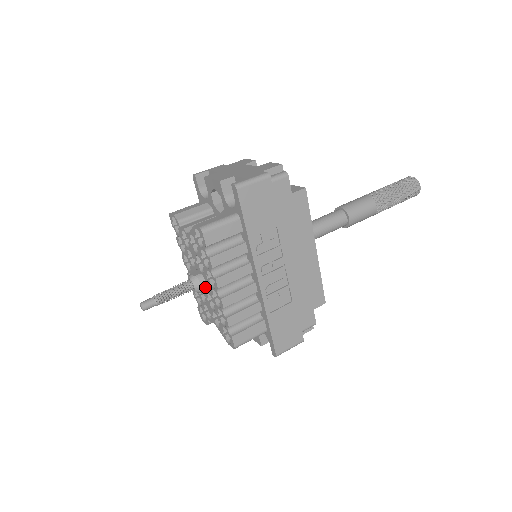
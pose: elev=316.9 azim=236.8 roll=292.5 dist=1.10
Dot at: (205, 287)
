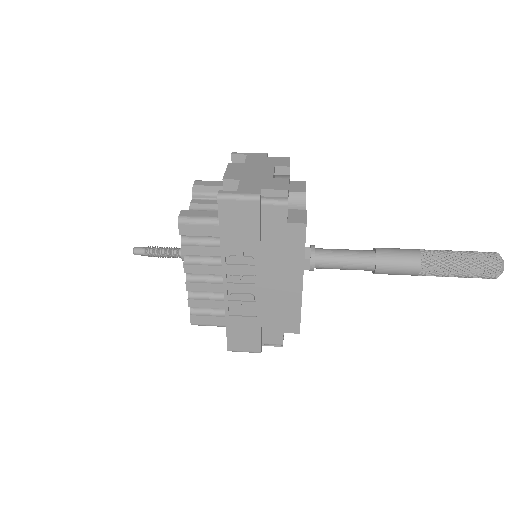
Dot at: occluded
